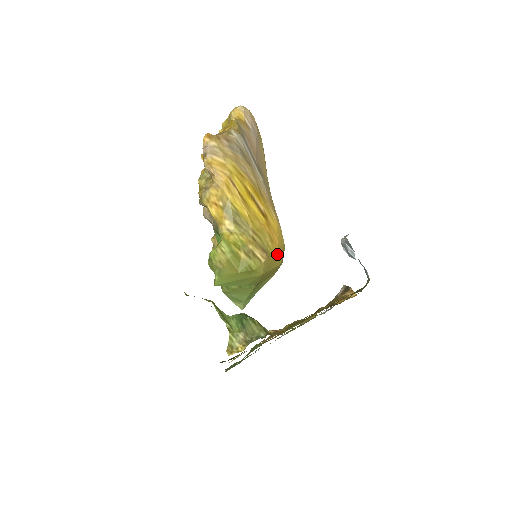
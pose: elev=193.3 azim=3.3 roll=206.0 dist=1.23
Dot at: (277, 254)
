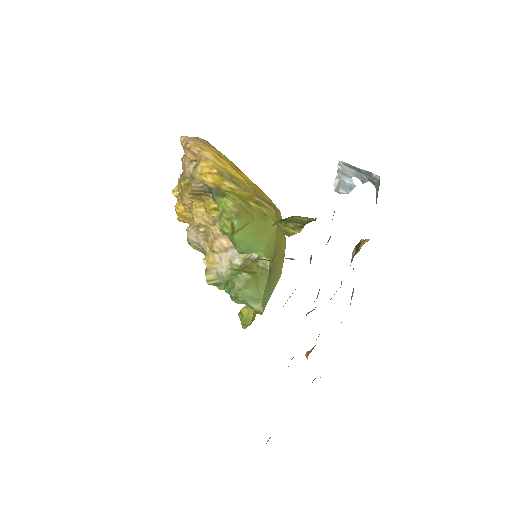
Dot at: occluded
